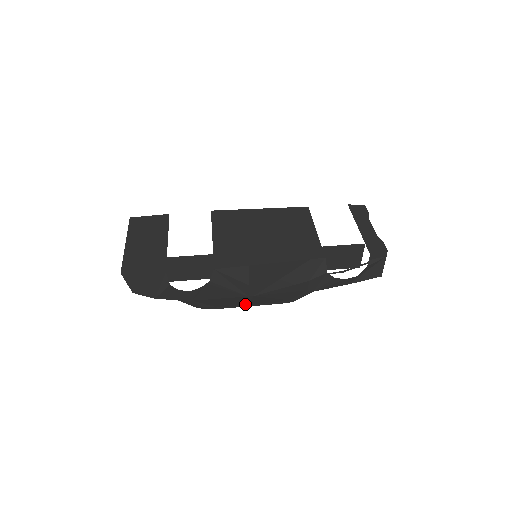
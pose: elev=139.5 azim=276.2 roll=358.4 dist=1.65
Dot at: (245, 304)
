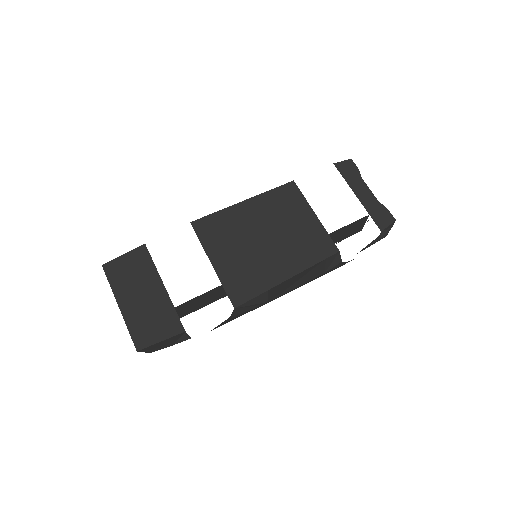
Dot at: occluded
